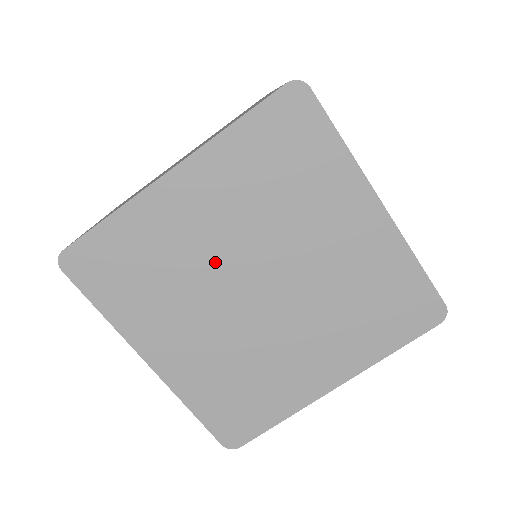
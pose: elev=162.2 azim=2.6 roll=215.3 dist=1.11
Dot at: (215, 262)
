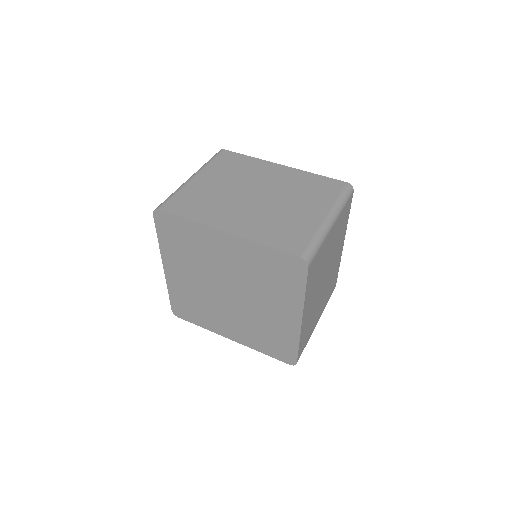
Dot at: (206, 291)
